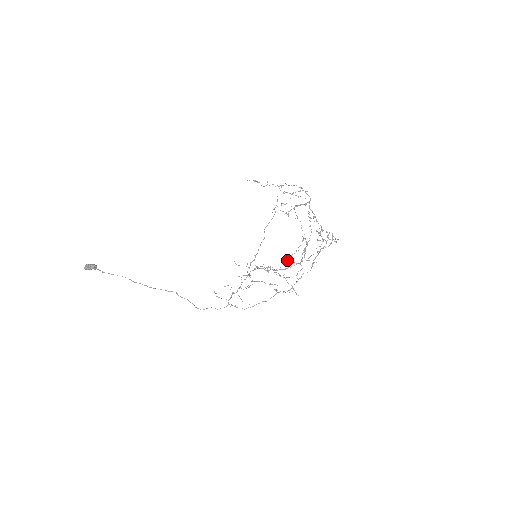
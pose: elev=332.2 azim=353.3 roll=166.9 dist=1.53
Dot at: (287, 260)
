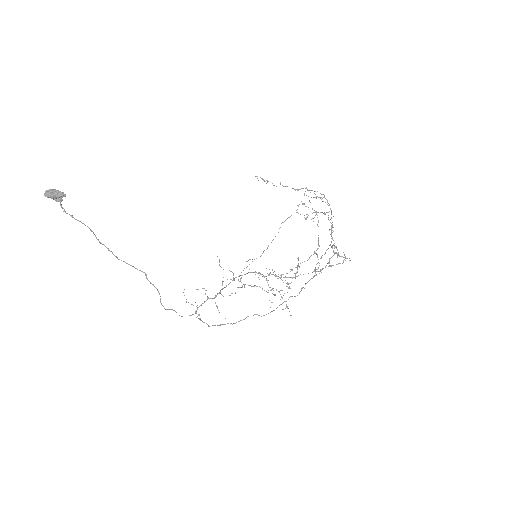
Dot at: (297, 266)
